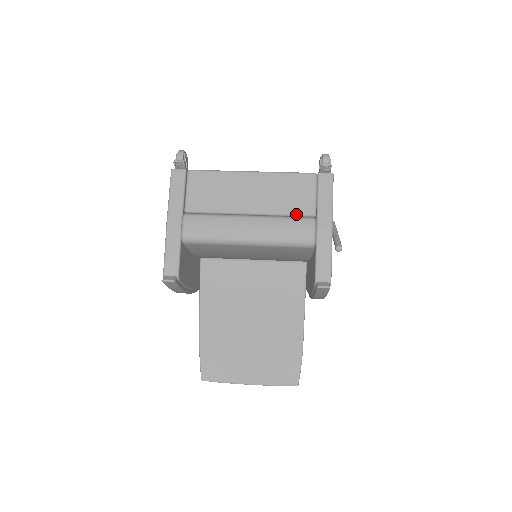
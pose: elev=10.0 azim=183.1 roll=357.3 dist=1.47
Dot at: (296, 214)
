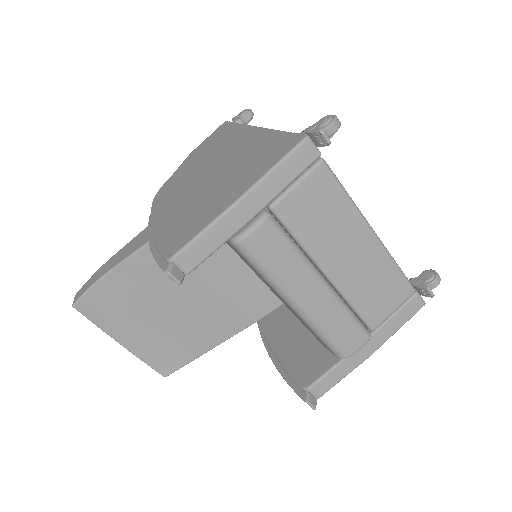
Dot at: (361, 316)
